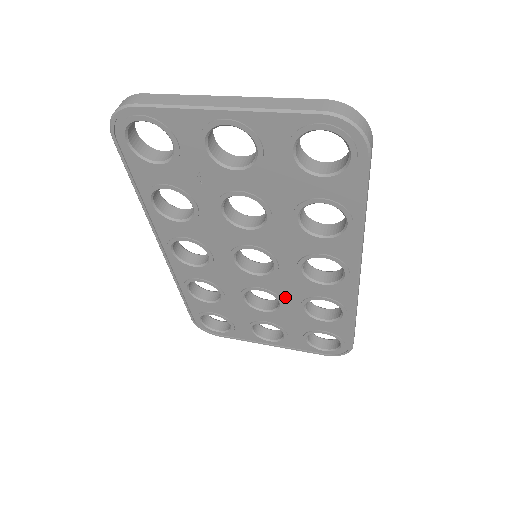
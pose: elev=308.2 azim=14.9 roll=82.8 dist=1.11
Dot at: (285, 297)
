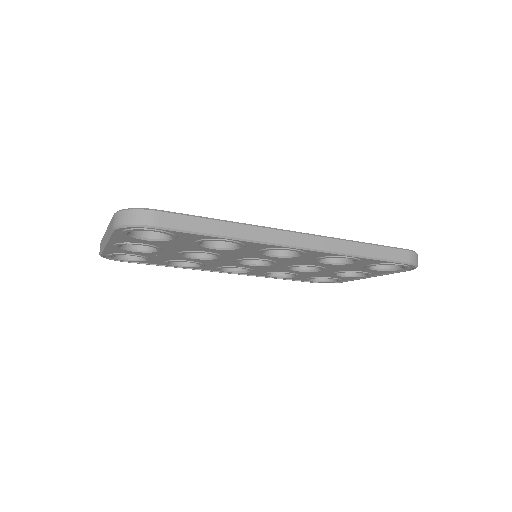
Dot at: (307, 264)
